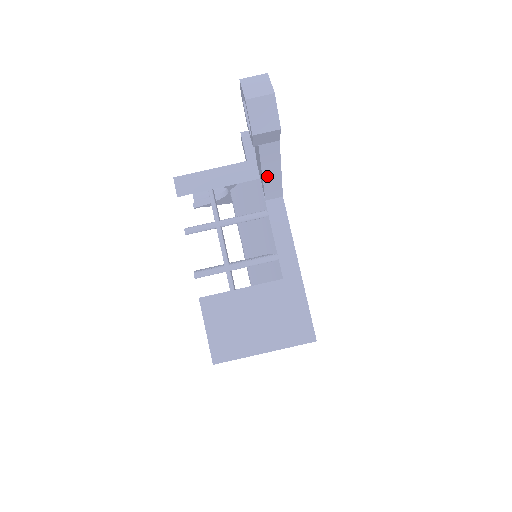
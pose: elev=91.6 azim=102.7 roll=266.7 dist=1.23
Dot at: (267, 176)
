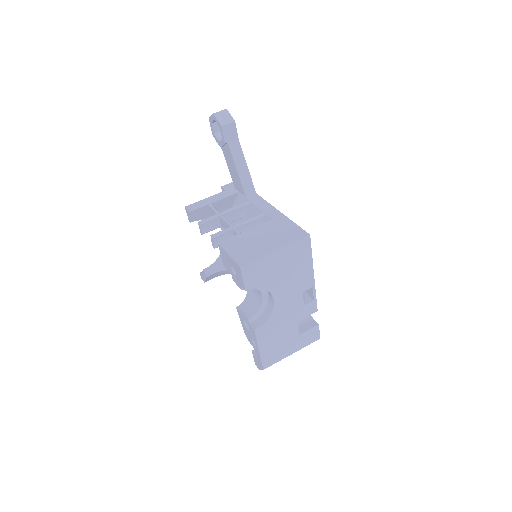
Dot at: (240, 171)
